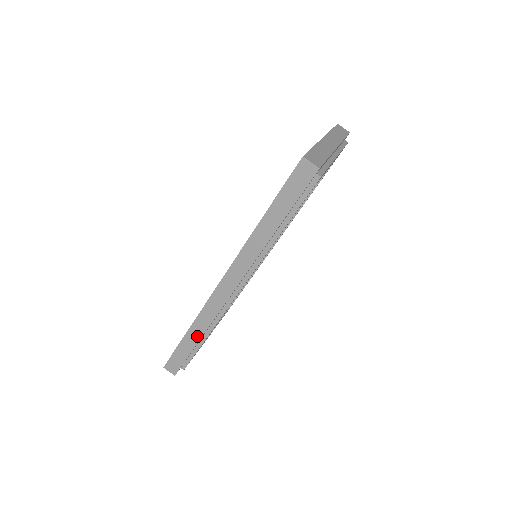
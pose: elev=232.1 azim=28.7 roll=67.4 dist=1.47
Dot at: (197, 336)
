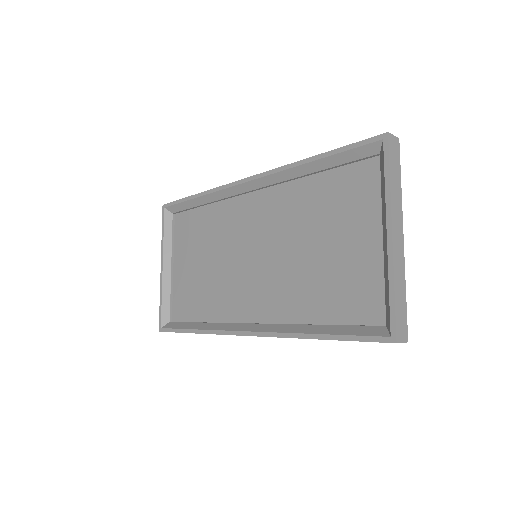
Dot at: occluded
